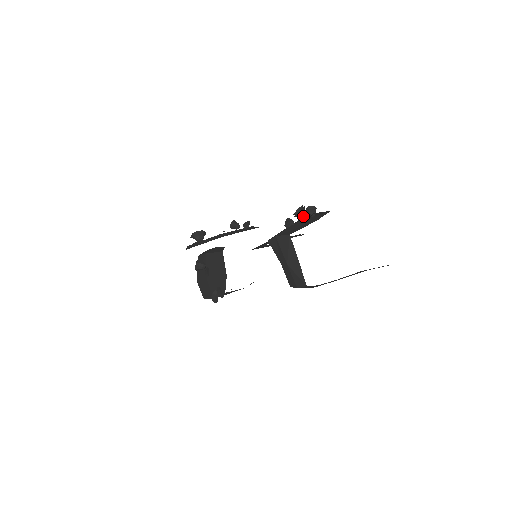
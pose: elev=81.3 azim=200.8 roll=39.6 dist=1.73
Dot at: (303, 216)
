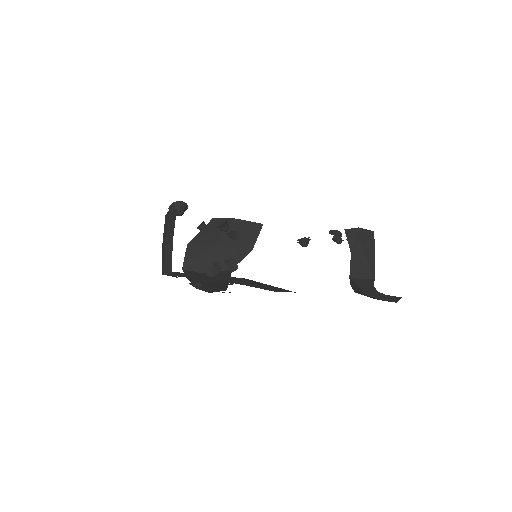
Dot at: (307, 245)
